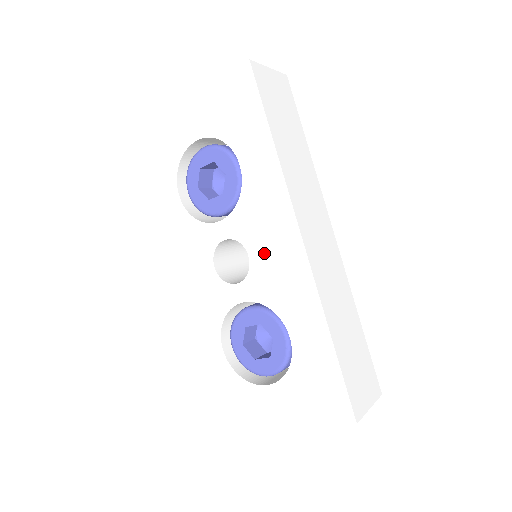
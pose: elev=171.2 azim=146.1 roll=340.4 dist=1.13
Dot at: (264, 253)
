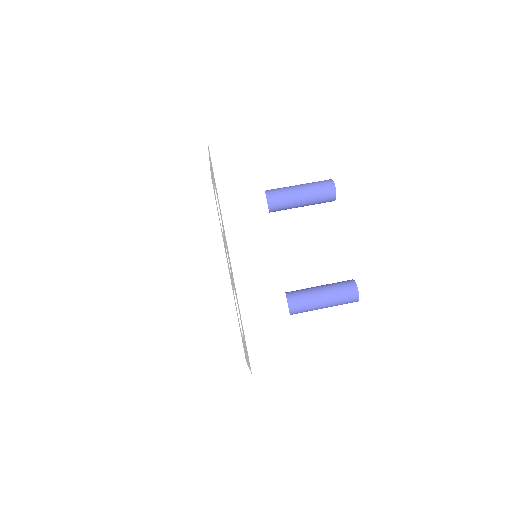
Dot at: occluded
